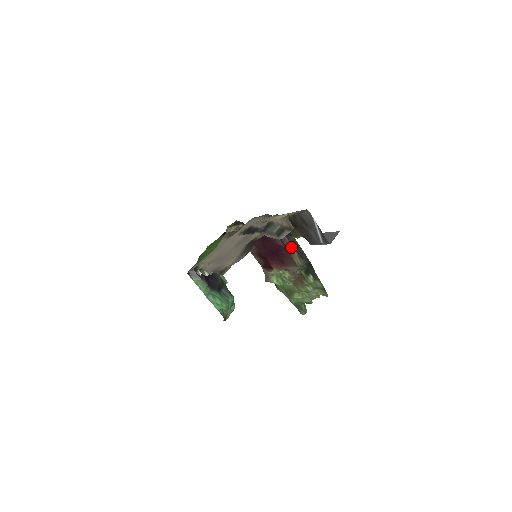
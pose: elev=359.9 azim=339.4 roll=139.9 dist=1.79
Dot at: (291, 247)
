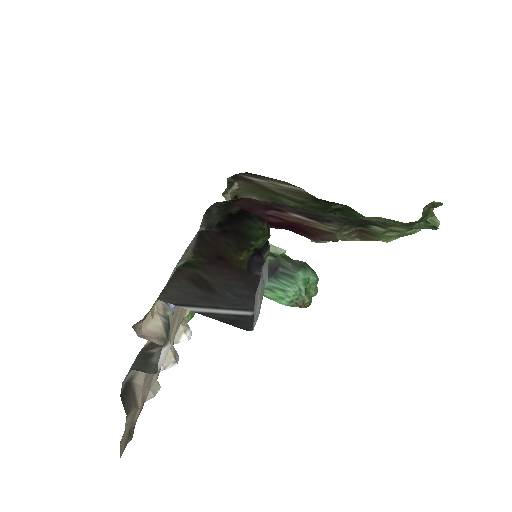
Dot at: (296, 218)
